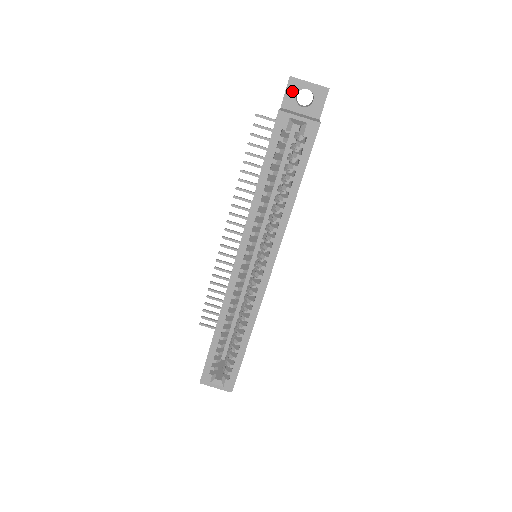
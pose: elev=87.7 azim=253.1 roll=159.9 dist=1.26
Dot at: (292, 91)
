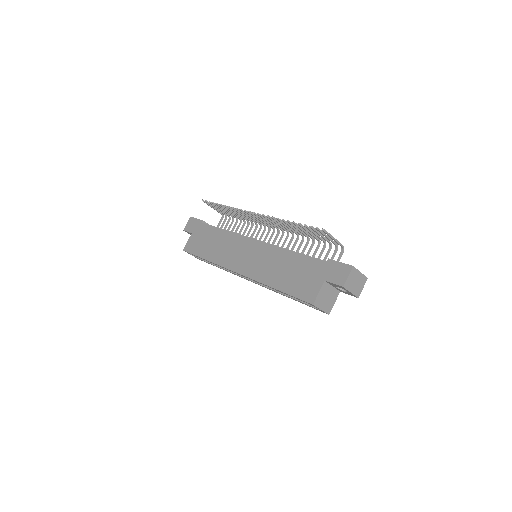
Dot at: (338, 286)
